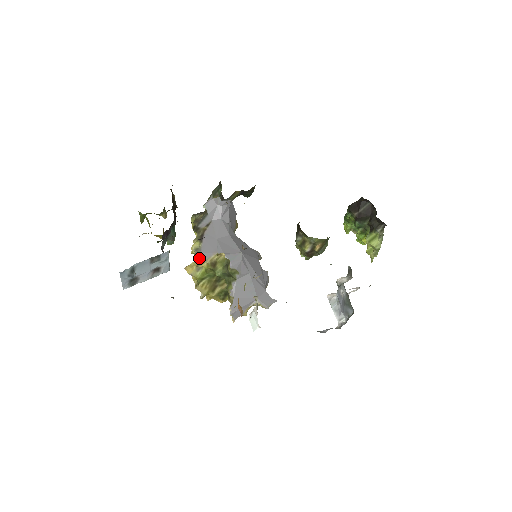
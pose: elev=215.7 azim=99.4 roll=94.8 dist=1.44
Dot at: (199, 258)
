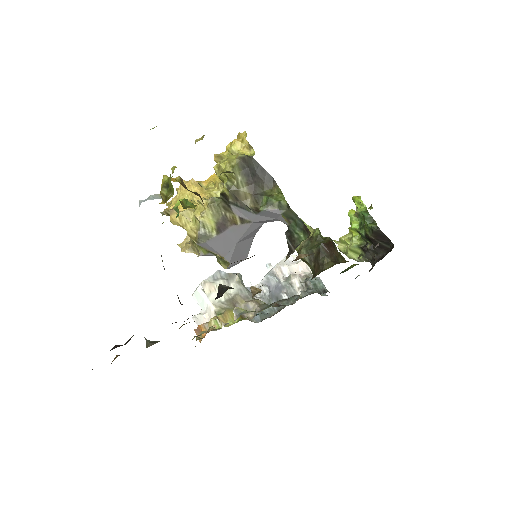
Dot at: (199, 242)
